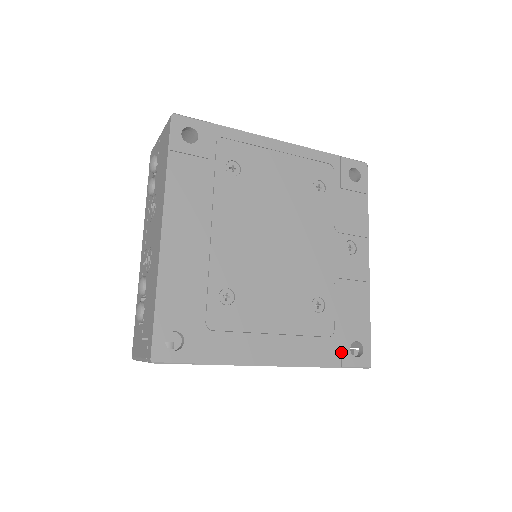
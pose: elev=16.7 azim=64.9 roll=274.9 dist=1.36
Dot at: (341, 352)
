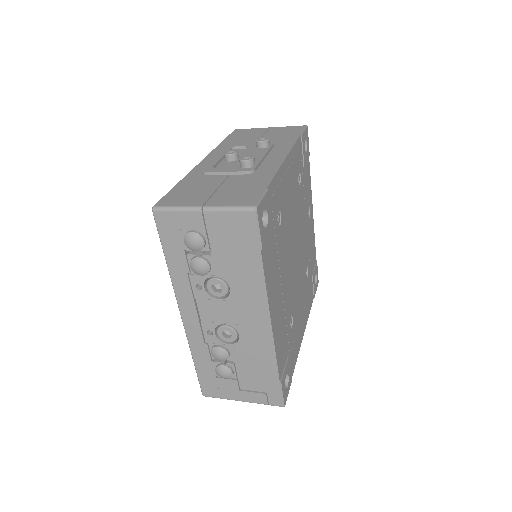
Dot at: (314, 289)
